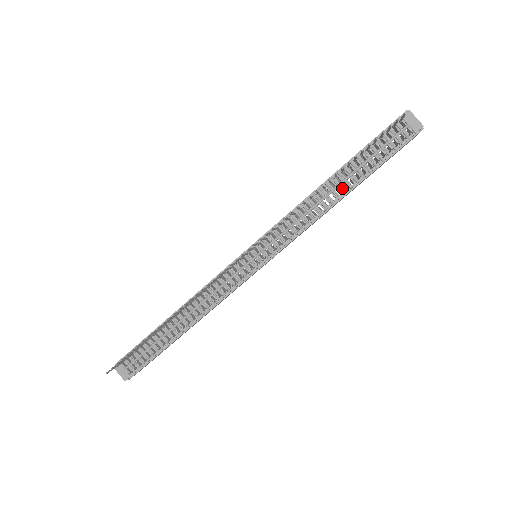
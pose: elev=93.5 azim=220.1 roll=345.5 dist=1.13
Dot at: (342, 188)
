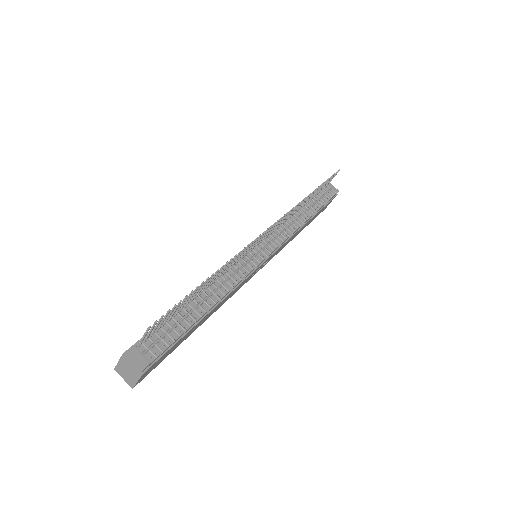
Dot at: (308, 213)
